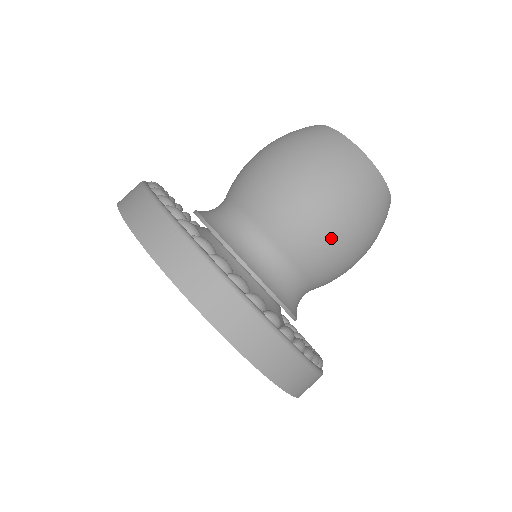
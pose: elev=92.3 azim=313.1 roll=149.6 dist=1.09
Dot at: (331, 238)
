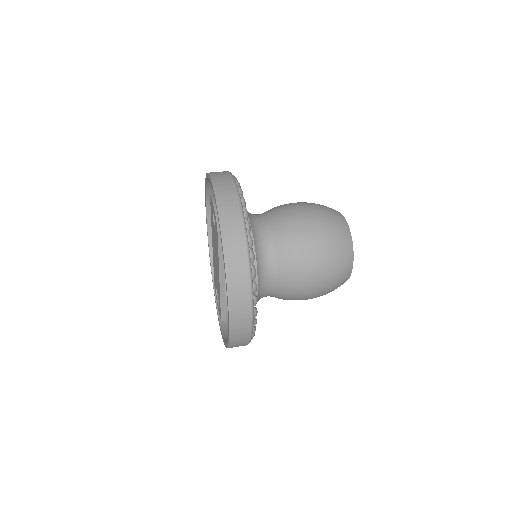
Dot at: (296, 211)
